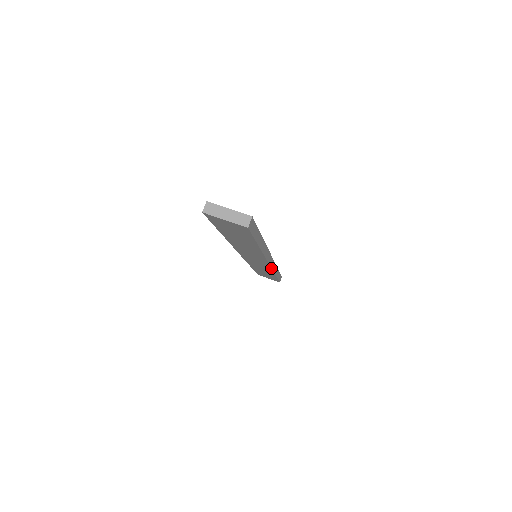
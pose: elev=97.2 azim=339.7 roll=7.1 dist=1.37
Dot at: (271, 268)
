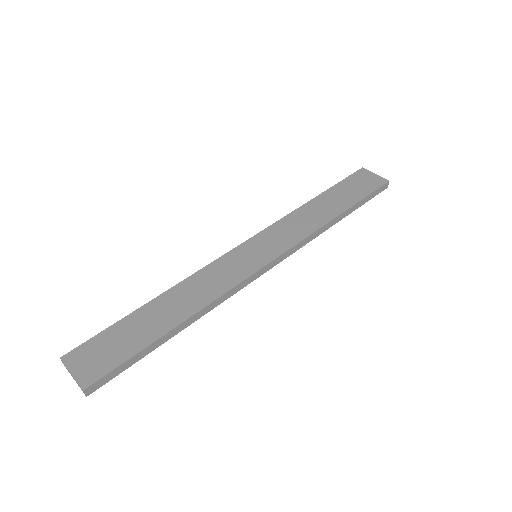
Dot at: (290, 254)
